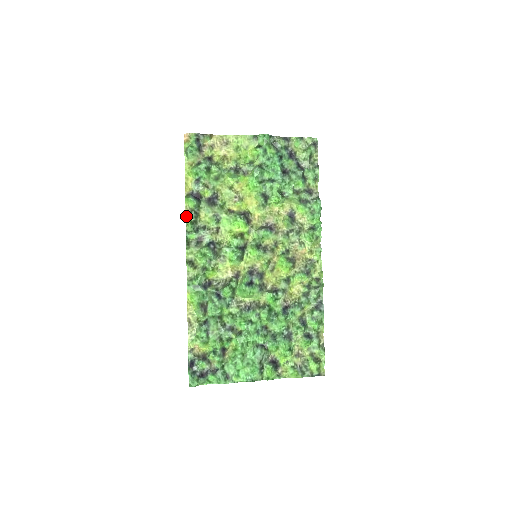
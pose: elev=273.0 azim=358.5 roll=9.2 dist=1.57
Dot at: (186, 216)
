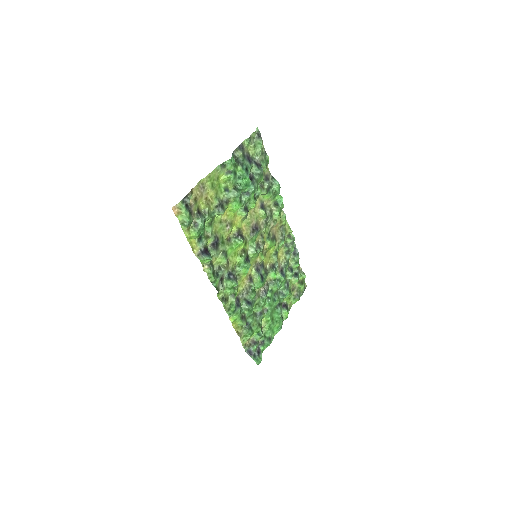
Dot at: (207, 273)
